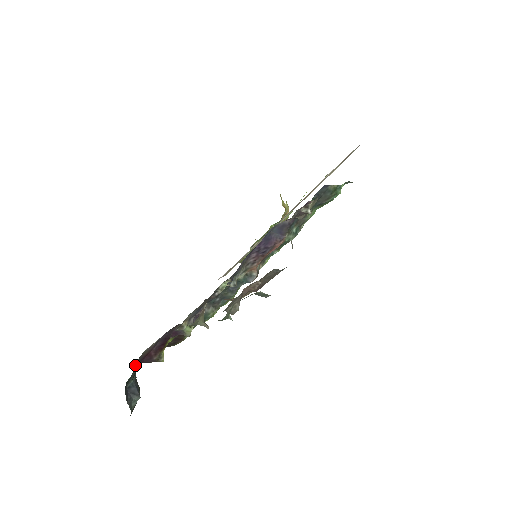
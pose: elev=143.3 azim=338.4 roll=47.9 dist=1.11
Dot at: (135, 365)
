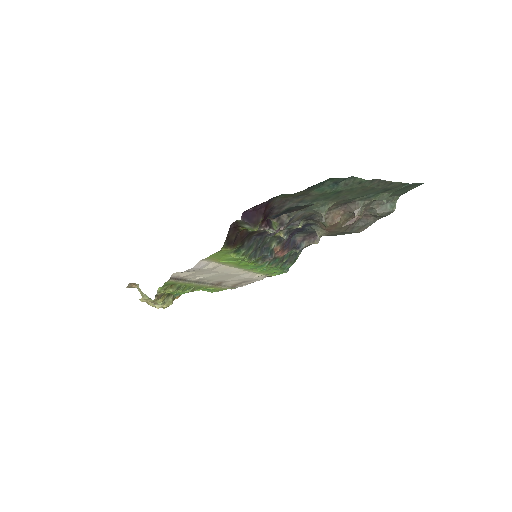
Dot at: occluded
